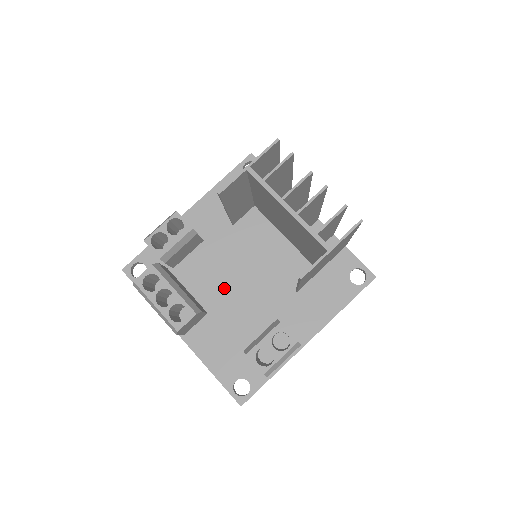
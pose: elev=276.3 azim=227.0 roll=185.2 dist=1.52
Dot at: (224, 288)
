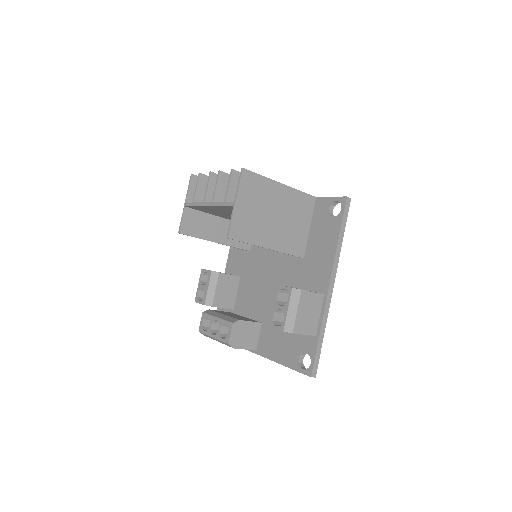
Dot at: (263, 297)
